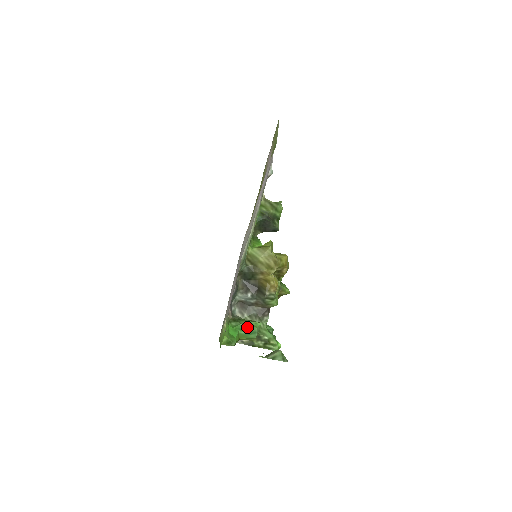
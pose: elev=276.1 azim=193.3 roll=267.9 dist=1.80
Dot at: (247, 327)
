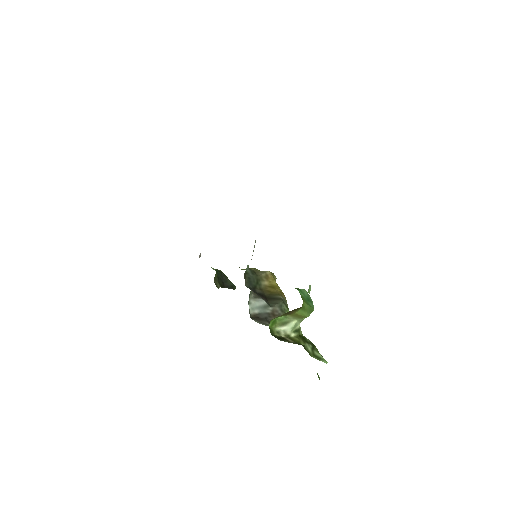
Dot at: (303, 290)
